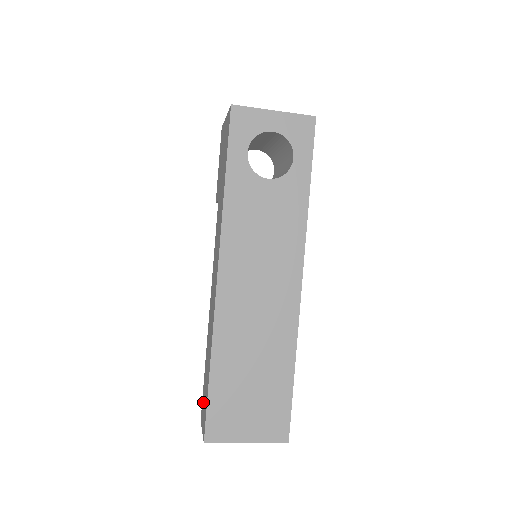
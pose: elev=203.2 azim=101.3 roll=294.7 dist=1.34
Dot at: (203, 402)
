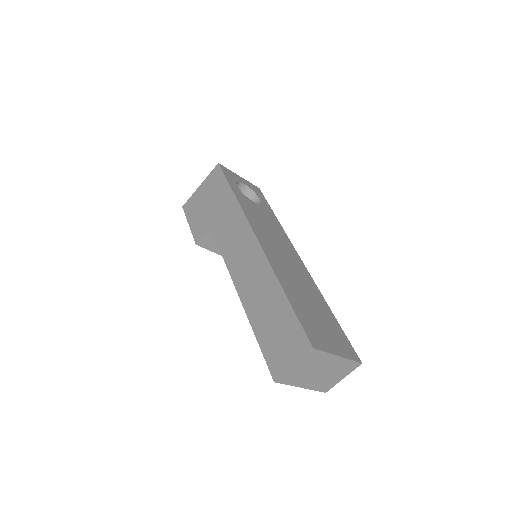
Dot at: (275, 350)
